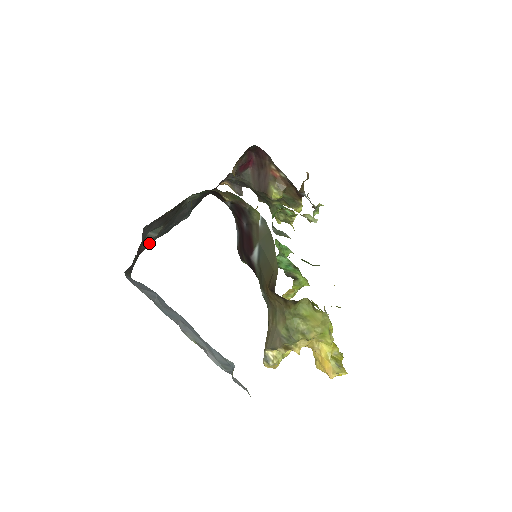
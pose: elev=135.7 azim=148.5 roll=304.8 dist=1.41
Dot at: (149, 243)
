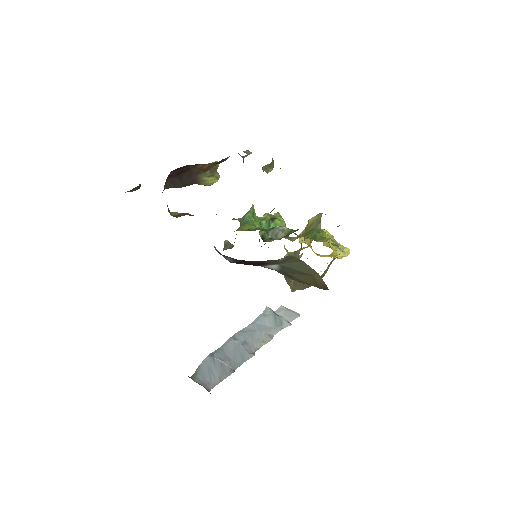
Dot at: occluded
